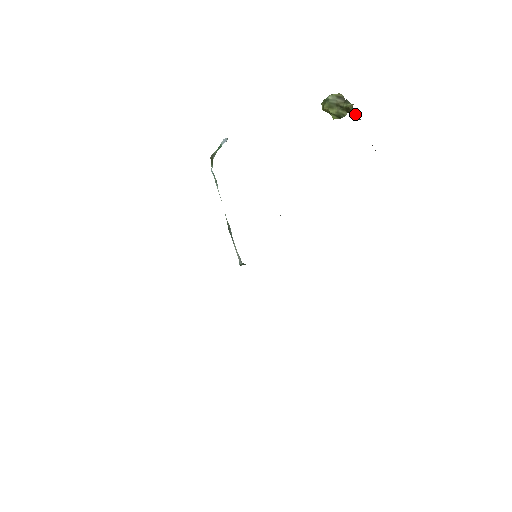
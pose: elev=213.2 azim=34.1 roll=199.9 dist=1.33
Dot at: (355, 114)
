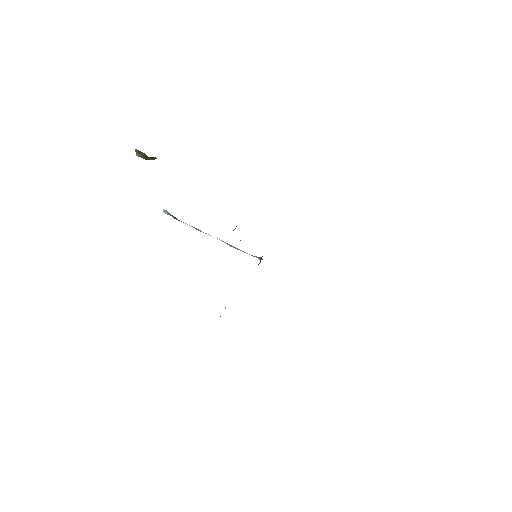
Dot at: occluded
